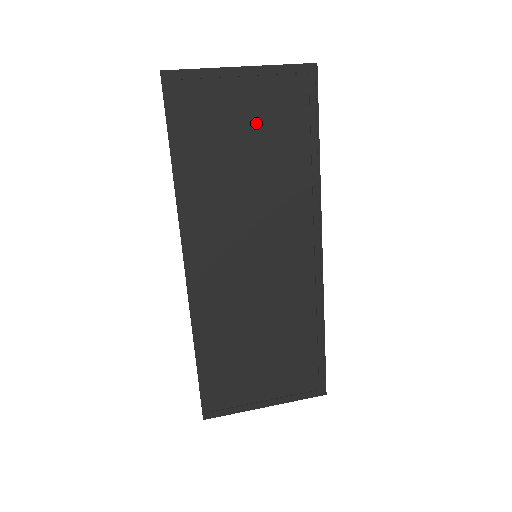
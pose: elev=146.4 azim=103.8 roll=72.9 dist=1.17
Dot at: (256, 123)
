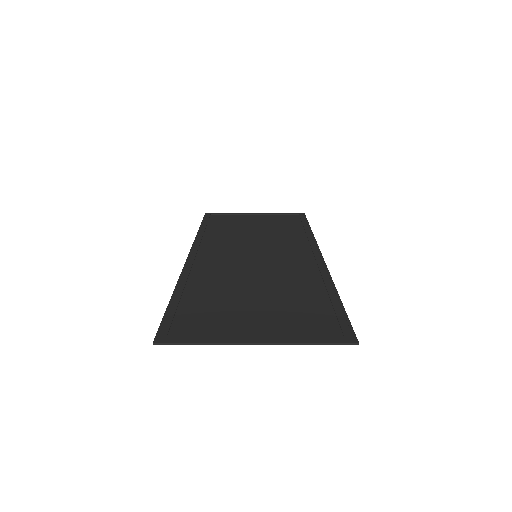
Dot at: (263, 223)
